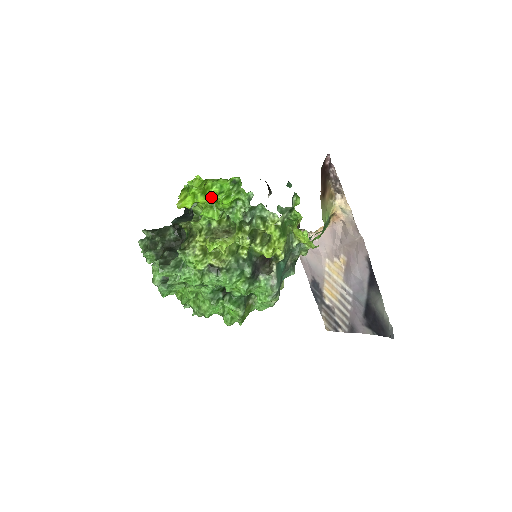
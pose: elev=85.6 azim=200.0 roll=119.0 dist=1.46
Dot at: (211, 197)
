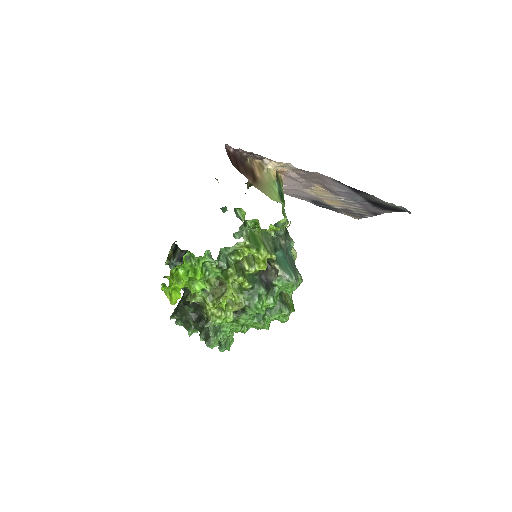
Dot at: (185, 278)
